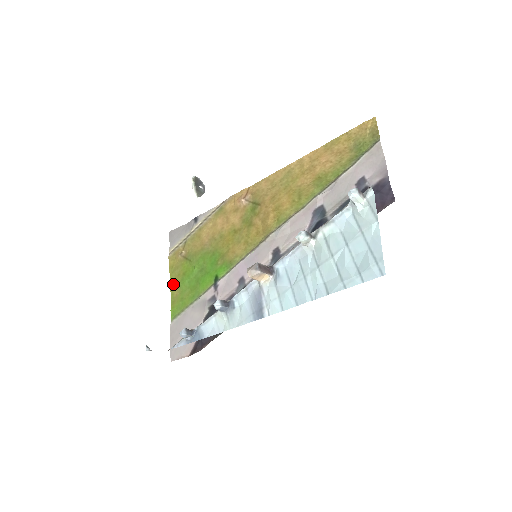
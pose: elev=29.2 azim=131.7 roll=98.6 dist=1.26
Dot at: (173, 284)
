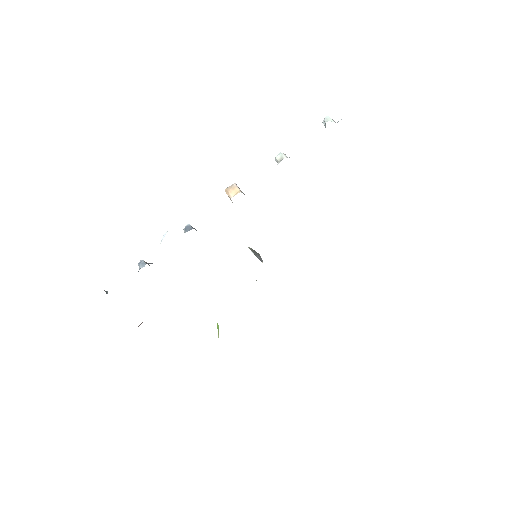
Dot at: occluded
